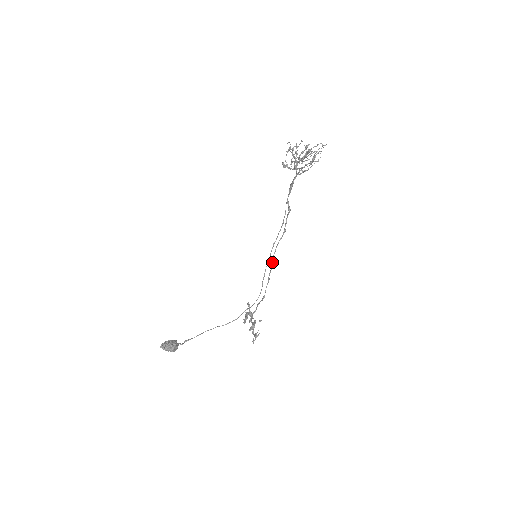
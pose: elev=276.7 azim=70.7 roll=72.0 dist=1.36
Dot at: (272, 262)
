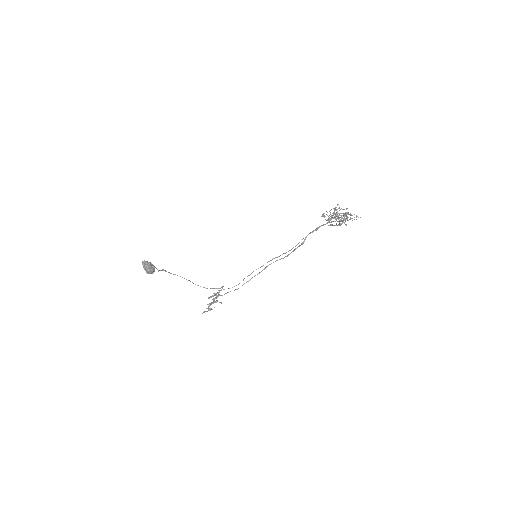
Dot at: (262, 270)
